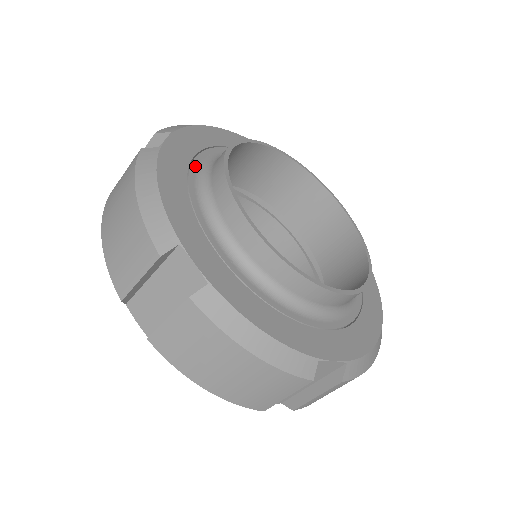
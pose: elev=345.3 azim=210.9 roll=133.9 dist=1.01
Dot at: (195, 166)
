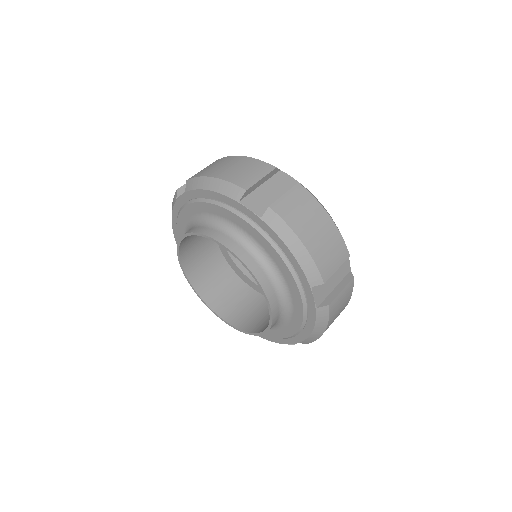
Dot at: occluded
